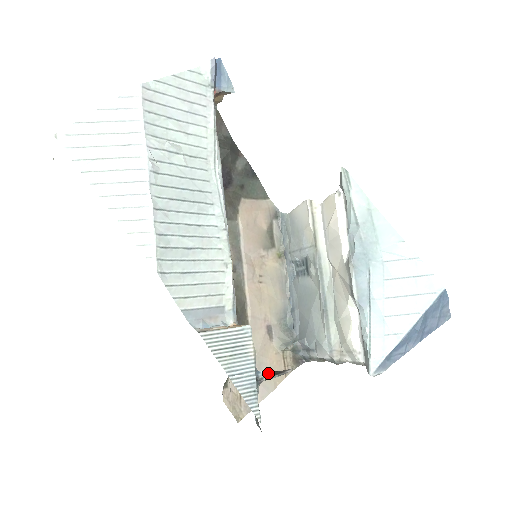
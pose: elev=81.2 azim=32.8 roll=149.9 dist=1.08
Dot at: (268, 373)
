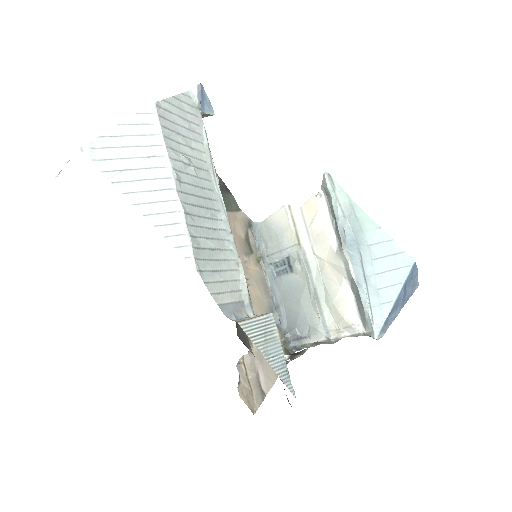
Dot at: (290, 355)
